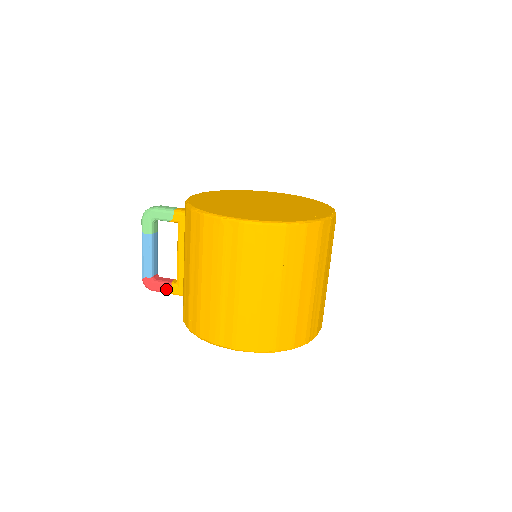
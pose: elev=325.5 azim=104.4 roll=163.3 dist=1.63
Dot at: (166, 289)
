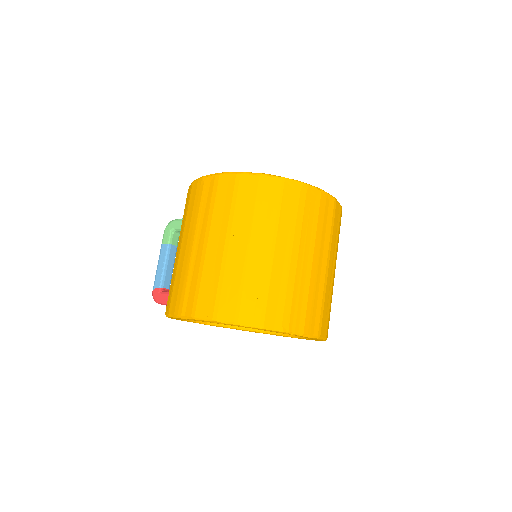
Dot at: occluded
